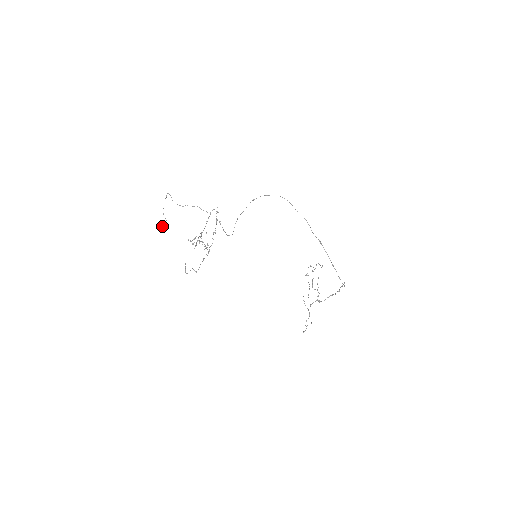
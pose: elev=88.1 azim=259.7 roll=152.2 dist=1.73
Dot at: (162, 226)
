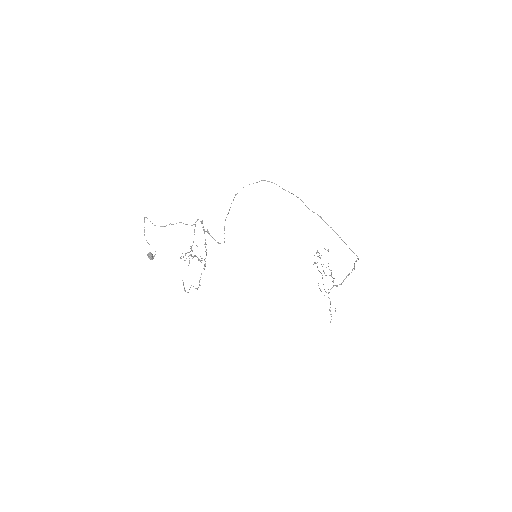
Dot at: (148, 254)
